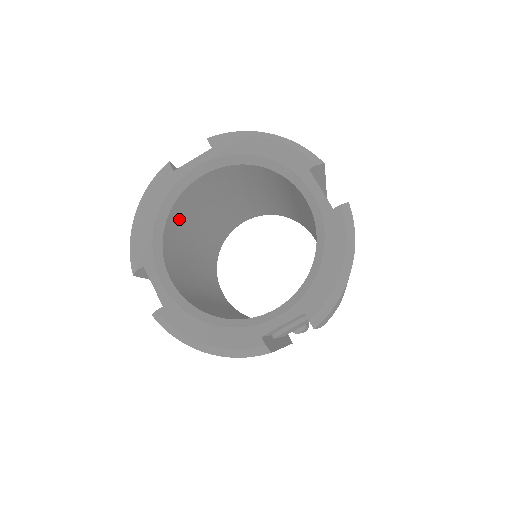
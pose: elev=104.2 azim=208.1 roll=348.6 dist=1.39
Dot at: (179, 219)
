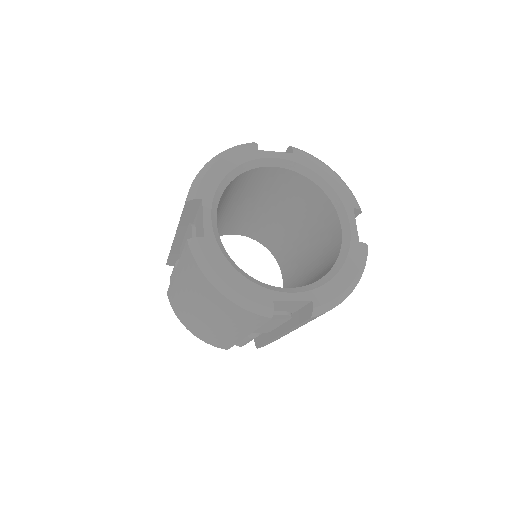
Dot at: (232, 187)
